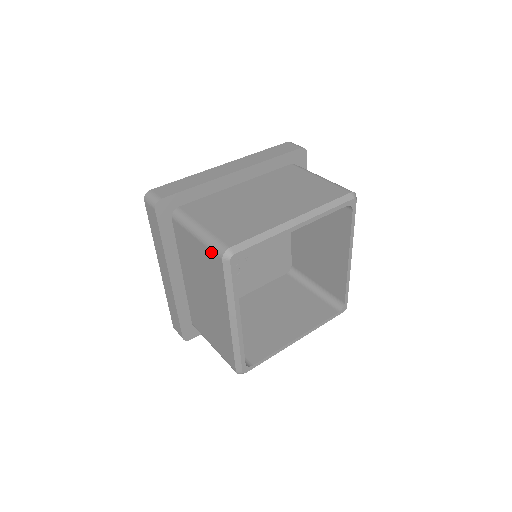
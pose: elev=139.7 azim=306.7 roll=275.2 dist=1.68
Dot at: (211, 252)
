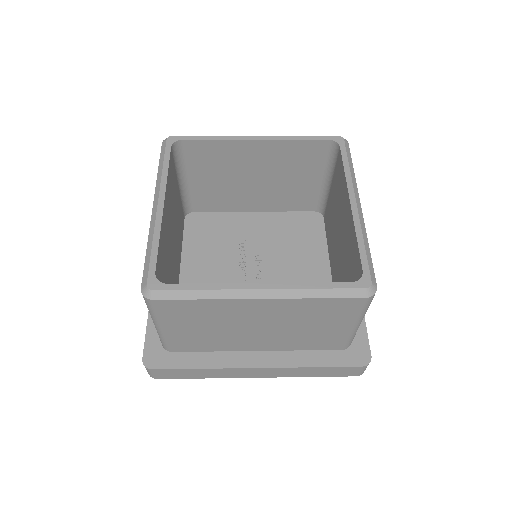
Dot at: occluded
